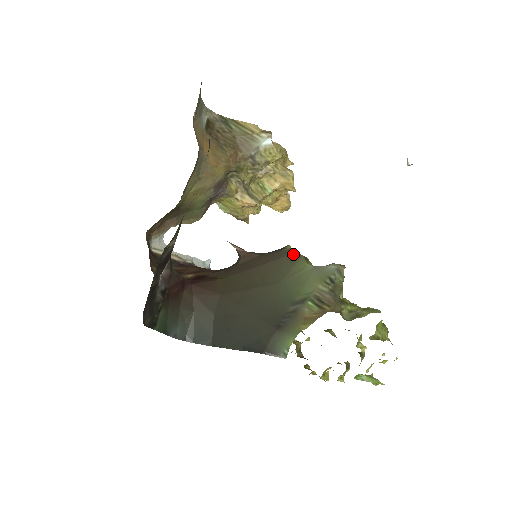
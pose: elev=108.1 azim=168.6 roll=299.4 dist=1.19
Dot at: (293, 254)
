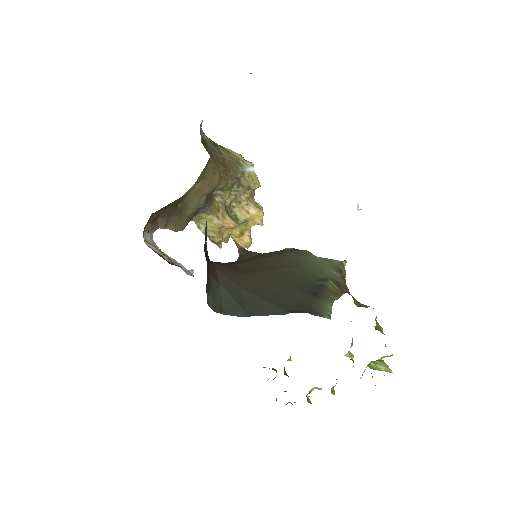
Dot at: (298, 250)
